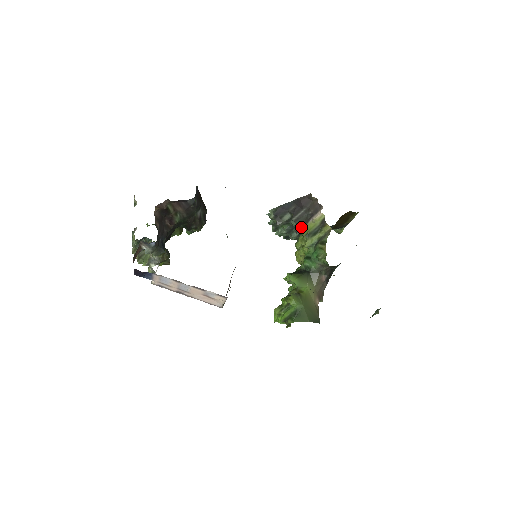
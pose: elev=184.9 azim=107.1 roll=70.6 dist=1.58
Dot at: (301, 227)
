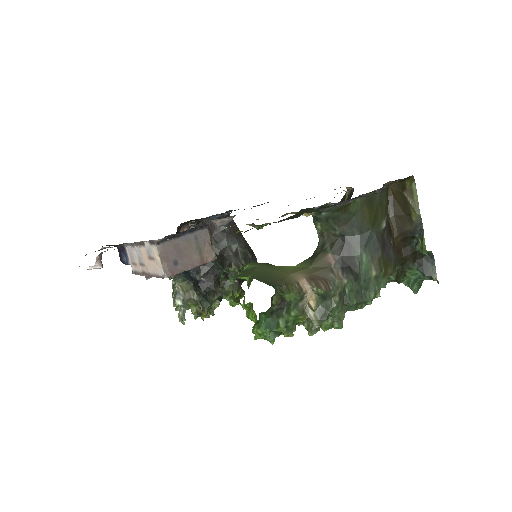
Dot at: occluded
